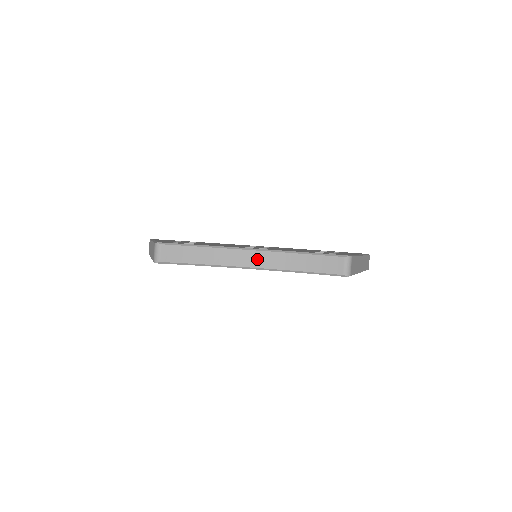
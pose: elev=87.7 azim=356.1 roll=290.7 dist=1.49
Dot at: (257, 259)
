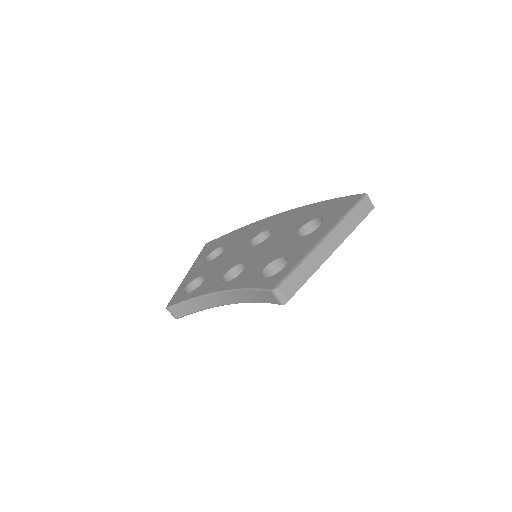
Dot at: (226, 298)
